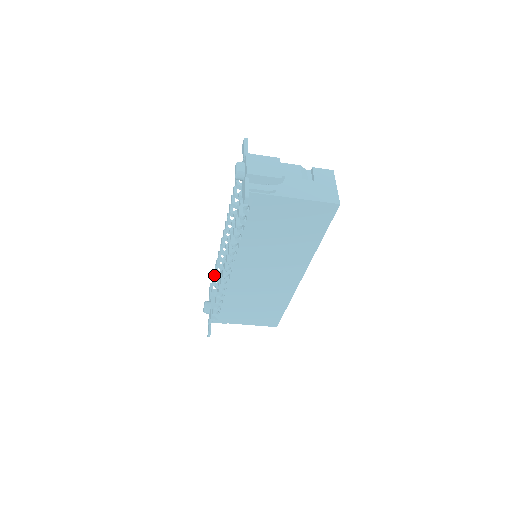
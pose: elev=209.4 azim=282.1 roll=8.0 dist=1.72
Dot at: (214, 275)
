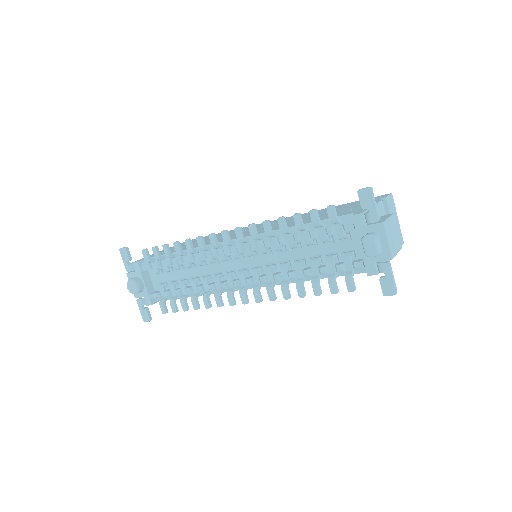
Dot at: (159, 255)
